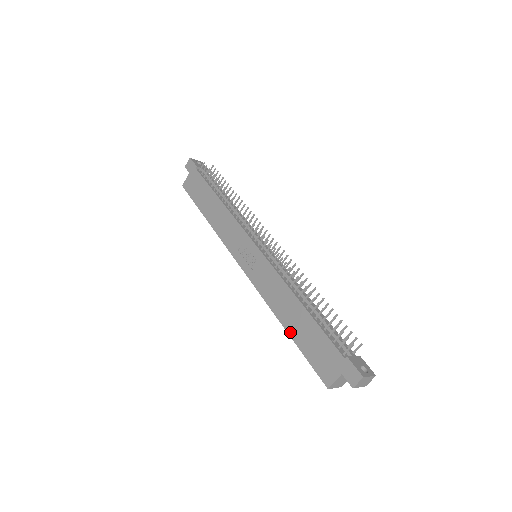
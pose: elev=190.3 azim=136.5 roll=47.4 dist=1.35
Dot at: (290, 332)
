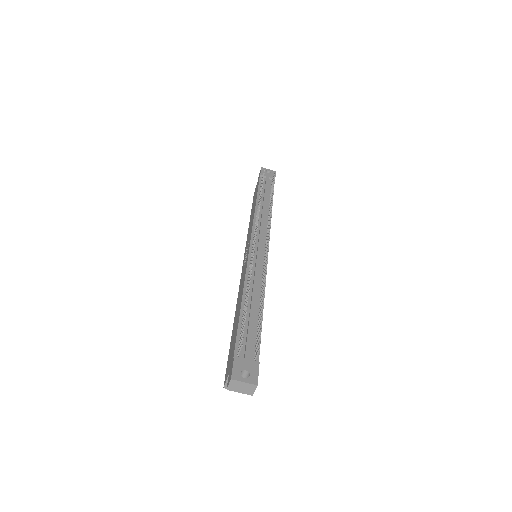
Dot at: (233, 328)
